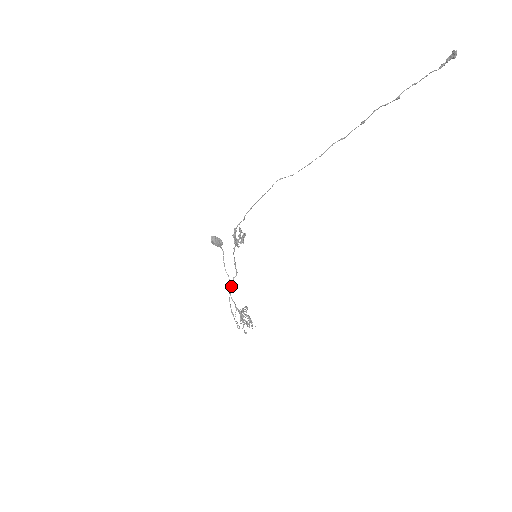
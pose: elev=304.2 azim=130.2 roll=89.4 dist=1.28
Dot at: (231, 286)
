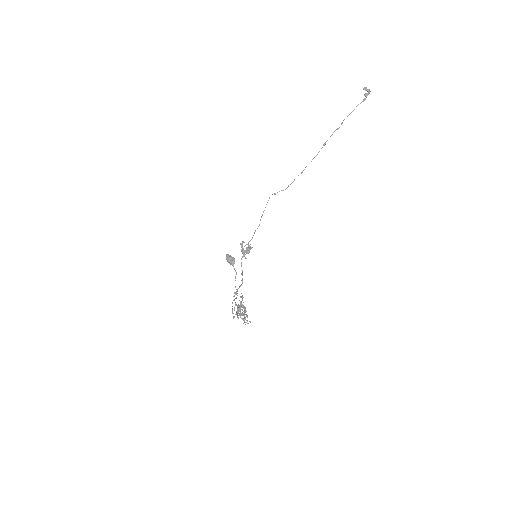
Dot at: (236, 292)
